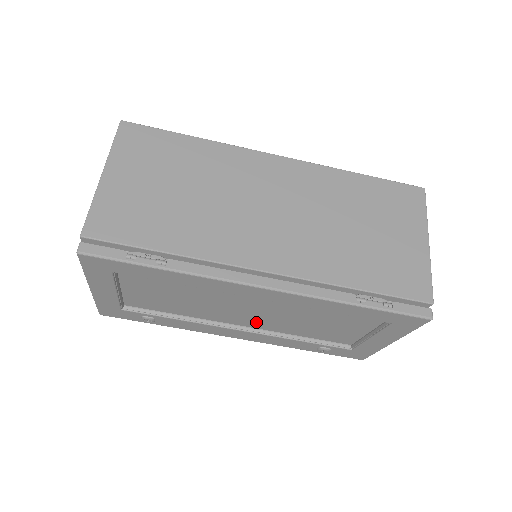
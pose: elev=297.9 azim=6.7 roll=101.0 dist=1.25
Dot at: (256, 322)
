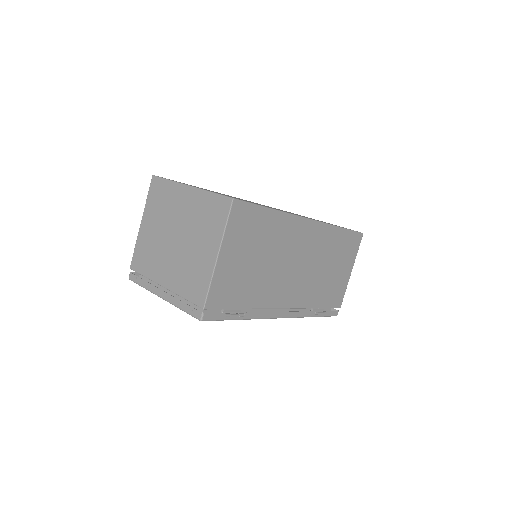
Dot at: occluded
